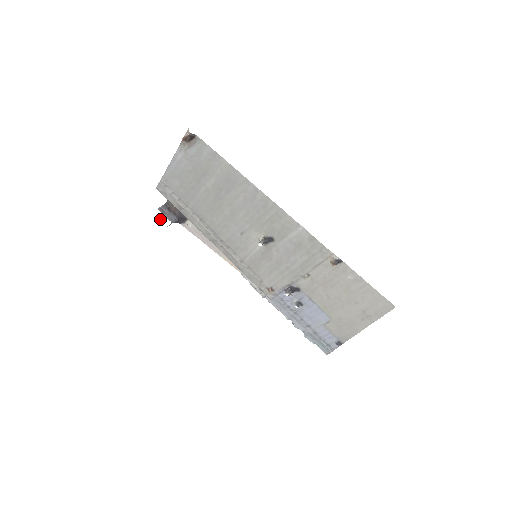
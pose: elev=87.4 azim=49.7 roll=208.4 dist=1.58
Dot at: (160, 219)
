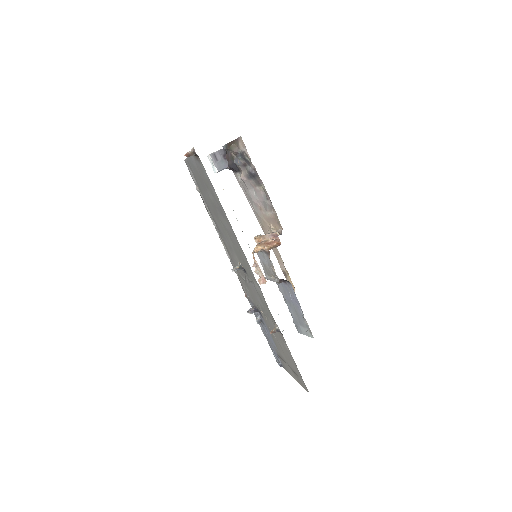
Dot at: (211, 163)
